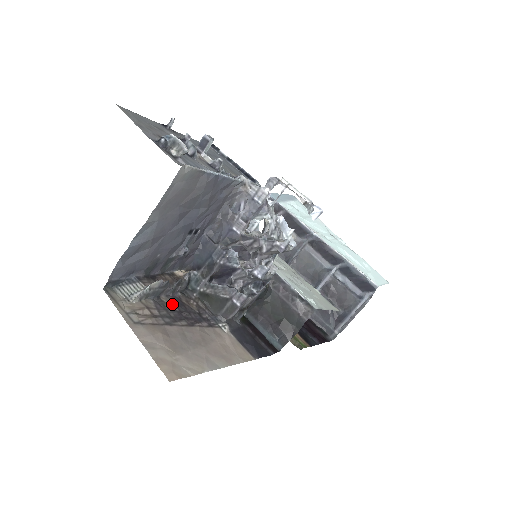
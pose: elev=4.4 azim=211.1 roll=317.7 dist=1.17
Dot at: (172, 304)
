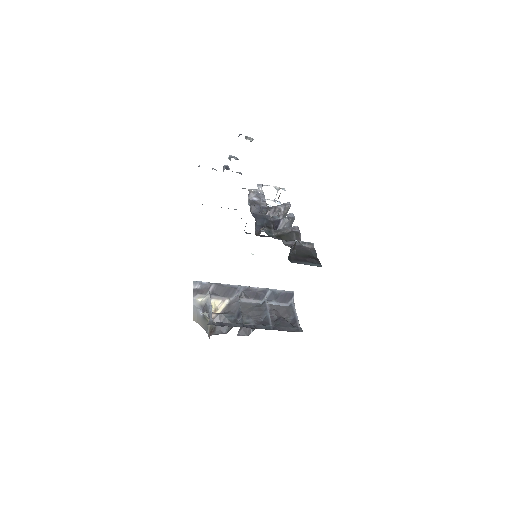
Dot at: occluded
